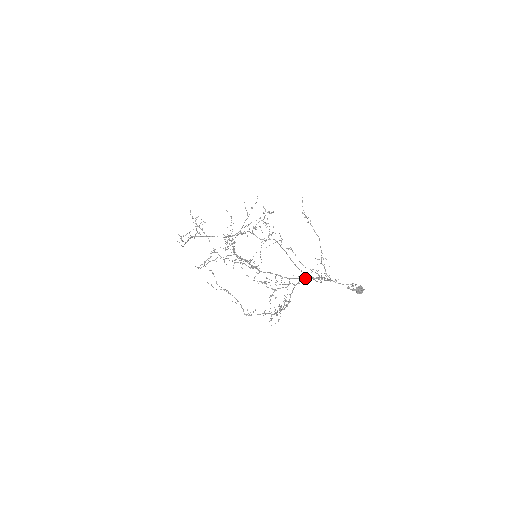
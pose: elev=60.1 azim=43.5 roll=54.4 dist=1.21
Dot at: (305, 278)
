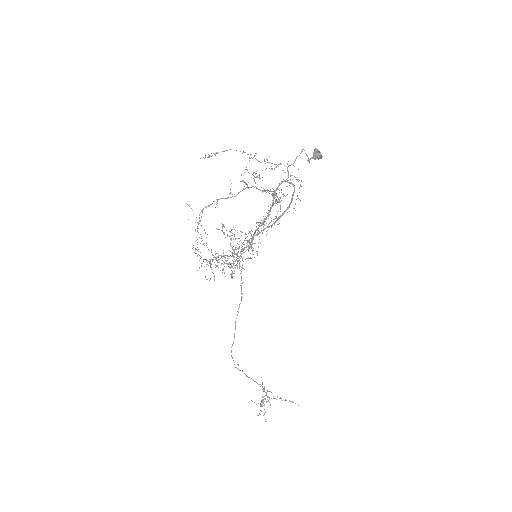
Dot at: (276, 190)
